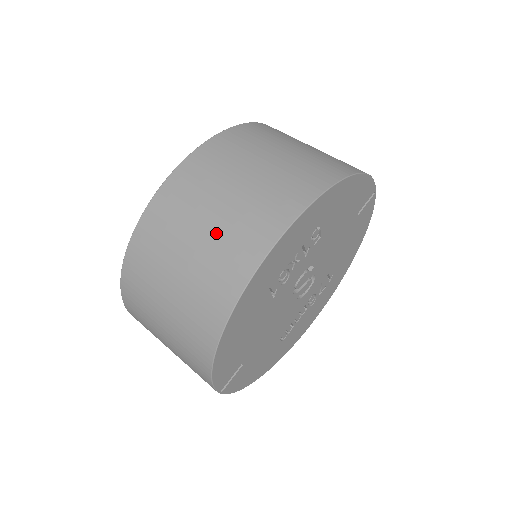
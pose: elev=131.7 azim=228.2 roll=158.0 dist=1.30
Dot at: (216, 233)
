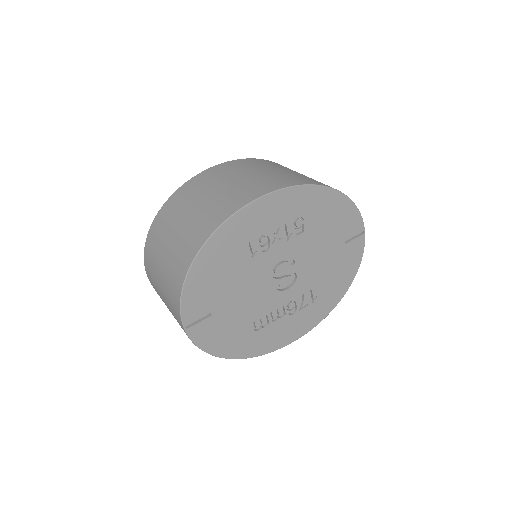
Dot at: (224, 192)
